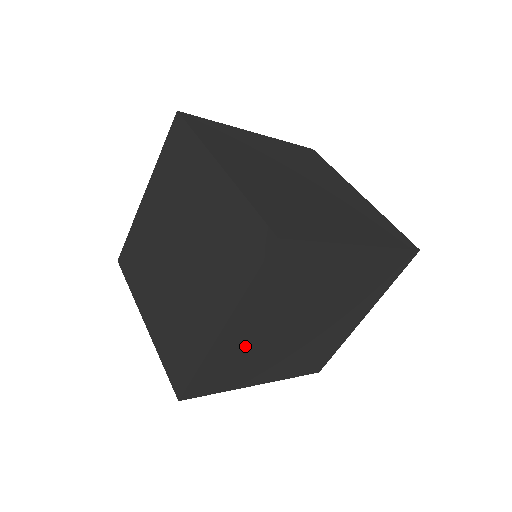
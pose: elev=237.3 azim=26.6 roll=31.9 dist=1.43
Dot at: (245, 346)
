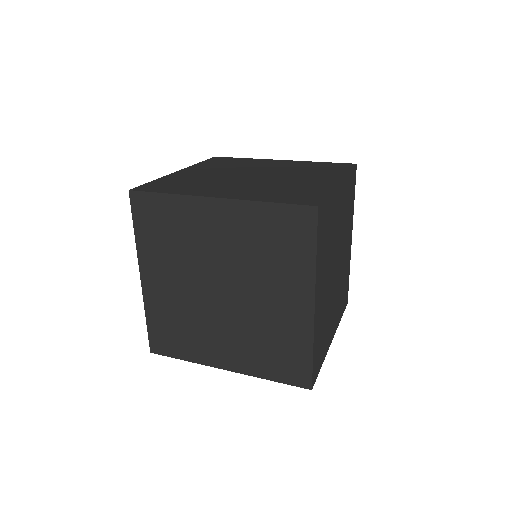
Dot at: (323, 311)
